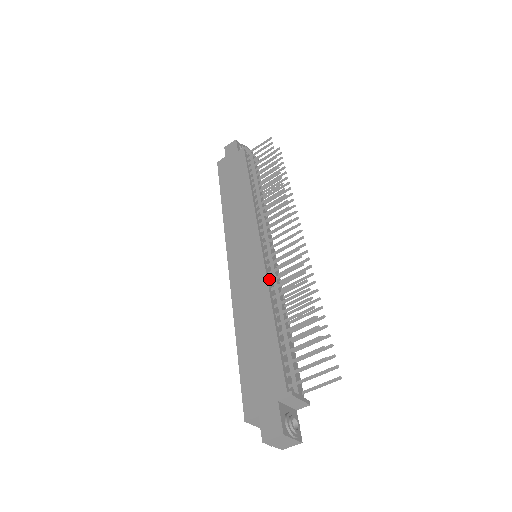
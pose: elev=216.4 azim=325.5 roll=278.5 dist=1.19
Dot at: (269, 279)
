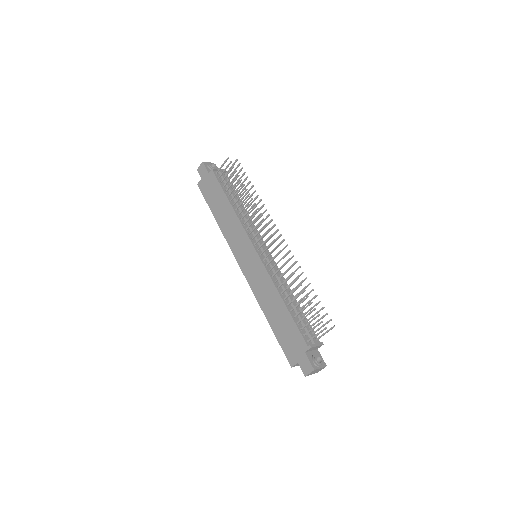
Dot at: (271, 275)
